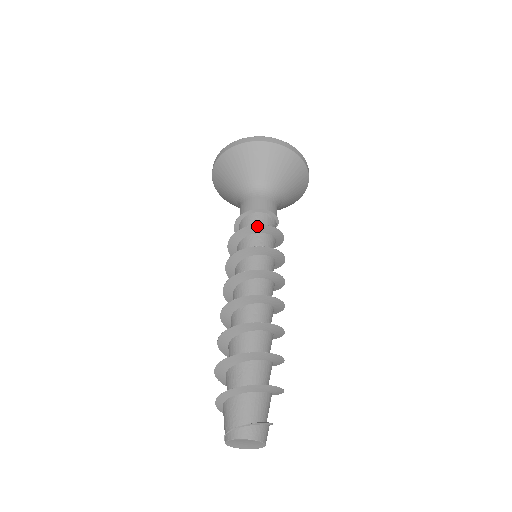
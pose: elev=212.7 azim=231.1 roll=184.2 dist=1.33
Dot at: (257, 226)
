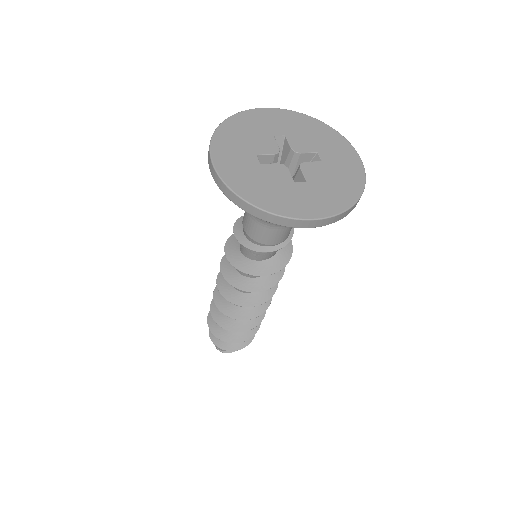
Dot at: (286, 263)
